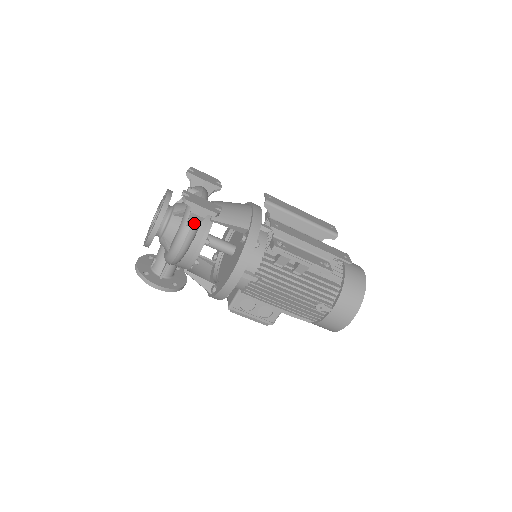
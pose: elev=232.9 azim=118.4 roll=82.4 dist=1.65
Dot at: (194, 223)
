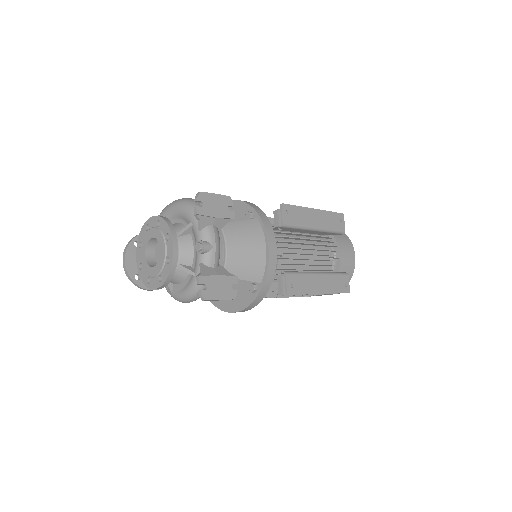
Dot at: occluded
